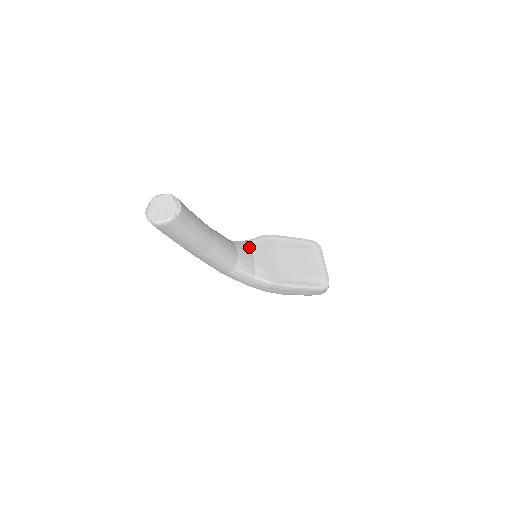
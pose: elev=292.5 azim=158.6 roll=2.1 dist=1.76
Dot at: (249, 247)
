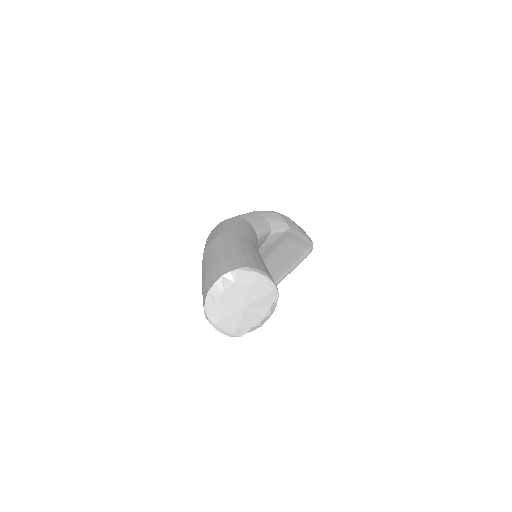
Dot at: (263, 242)
